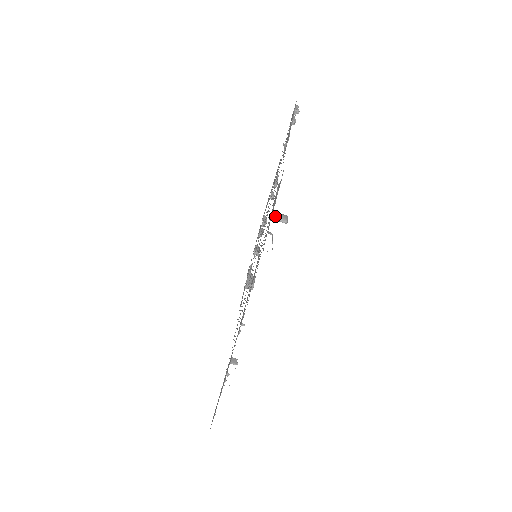
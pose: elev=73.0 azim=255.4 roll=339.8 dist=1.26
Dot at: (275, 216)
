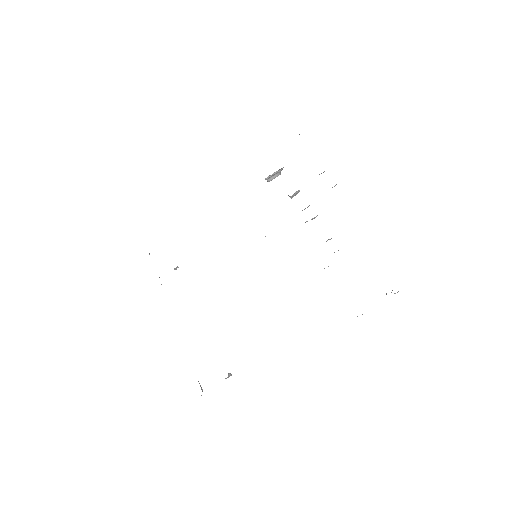
Dot at: occluded
